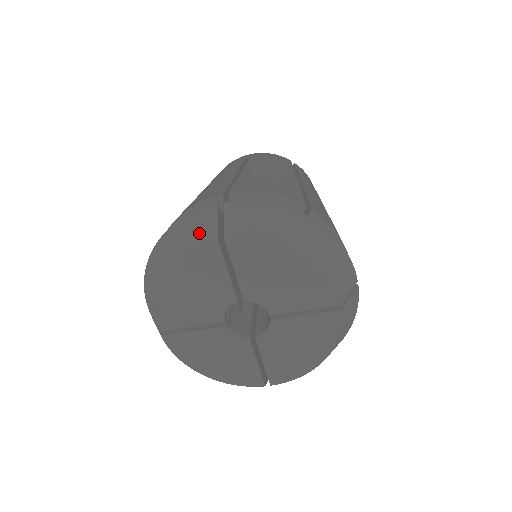
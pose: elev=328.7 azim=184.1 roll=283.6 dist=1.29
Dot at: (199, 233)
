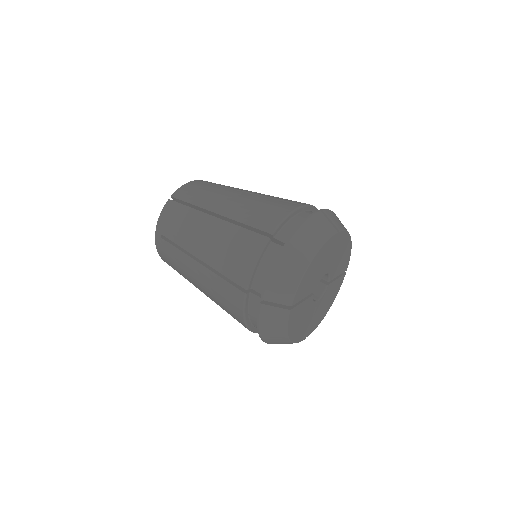
Dot at: (278, 319)
